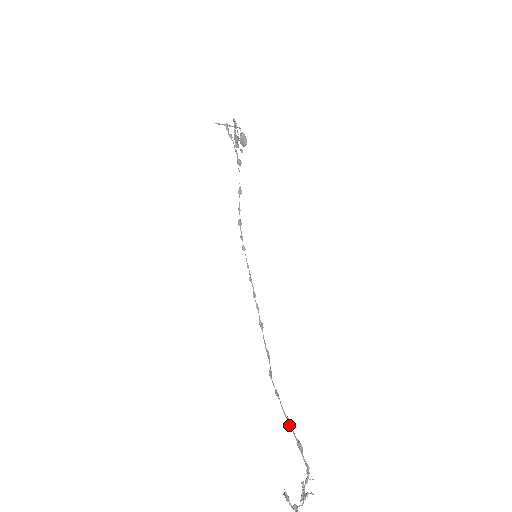
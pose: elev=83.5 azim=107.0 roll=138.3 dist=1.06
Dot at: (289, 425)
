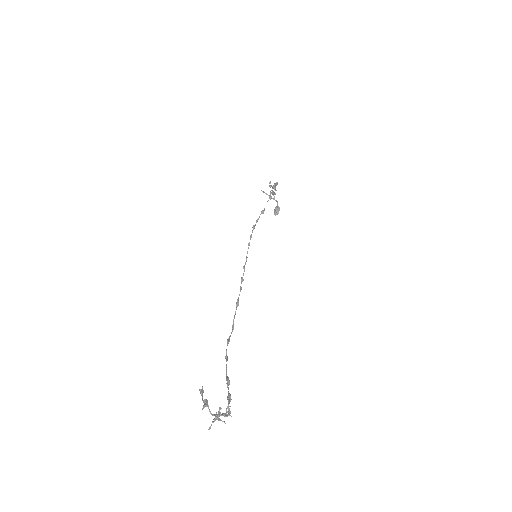
Dot at: occluded
